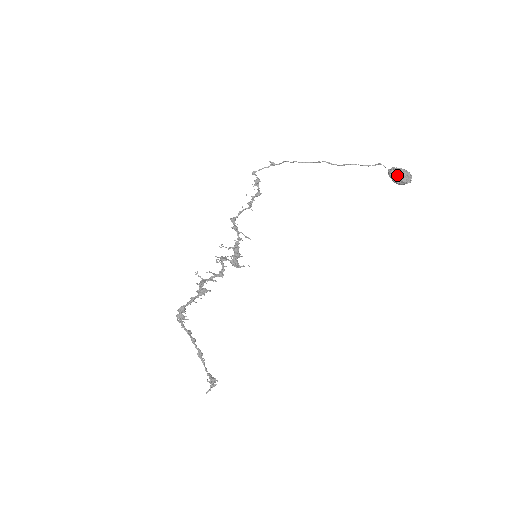
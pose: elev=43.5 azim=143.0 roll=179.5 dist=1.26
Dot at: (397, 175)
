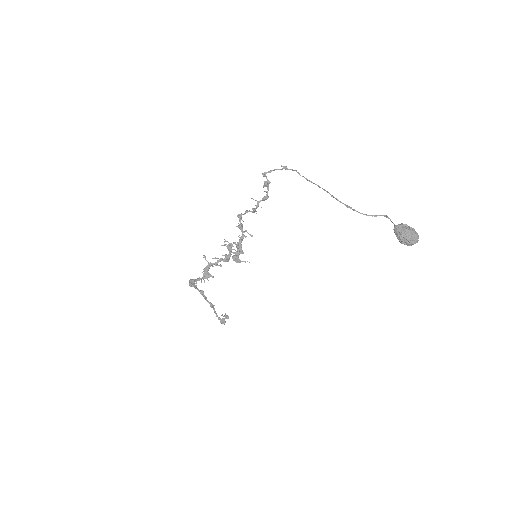
Dot at: (400, 238)
